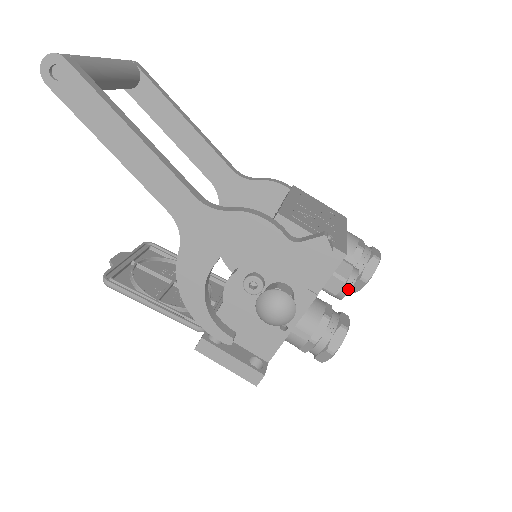
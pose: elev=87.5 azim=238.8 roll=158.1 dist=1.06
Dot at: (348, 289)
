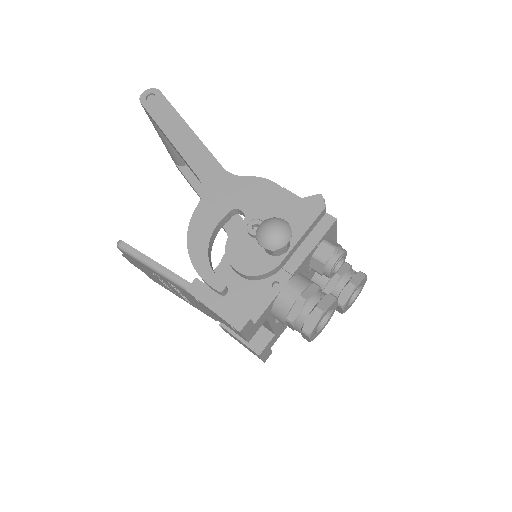
Dot at: (337, 255)
